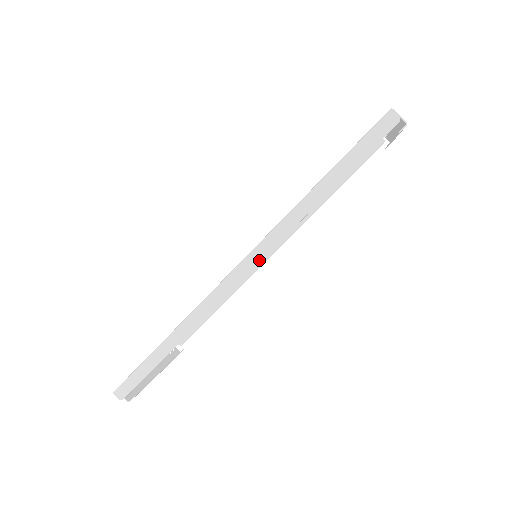
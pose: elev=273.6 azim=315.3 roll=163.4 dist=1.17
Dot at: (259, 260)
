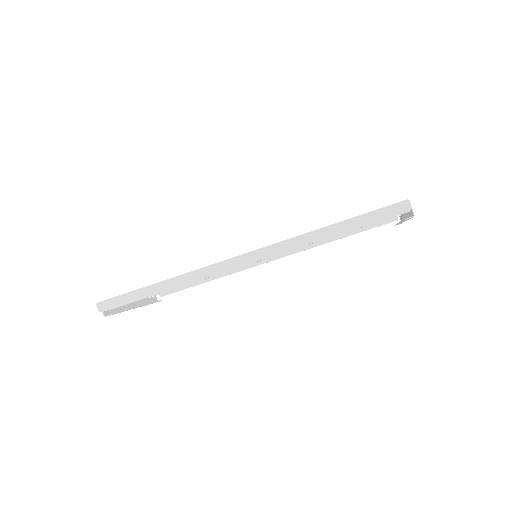
Dot at: (258, 259)
